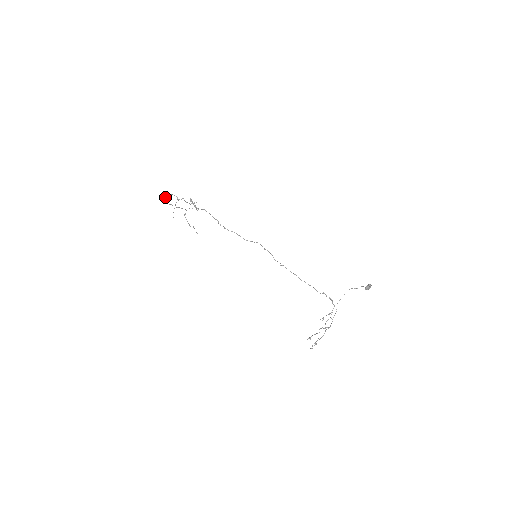
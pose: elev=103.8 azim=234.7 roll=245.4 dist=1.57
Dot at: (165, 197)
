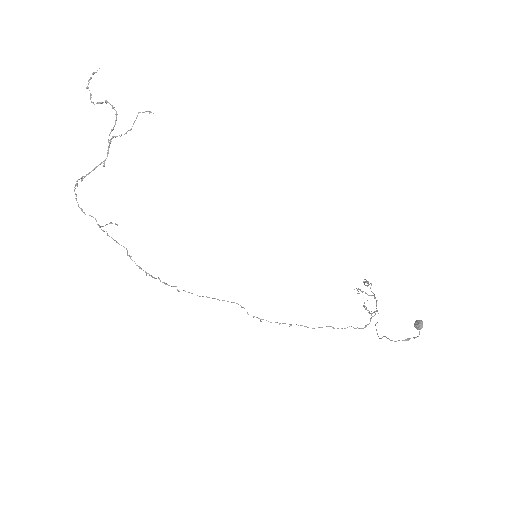
Dot at: occluded
